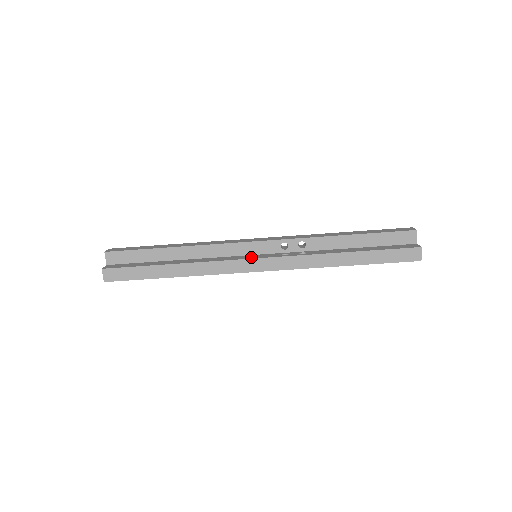
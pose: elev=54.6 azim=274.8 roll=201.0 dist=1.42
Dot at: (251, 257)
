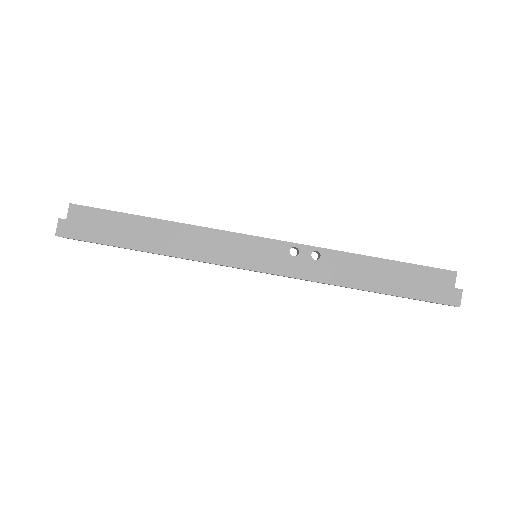
Dot at: (251, 252)
